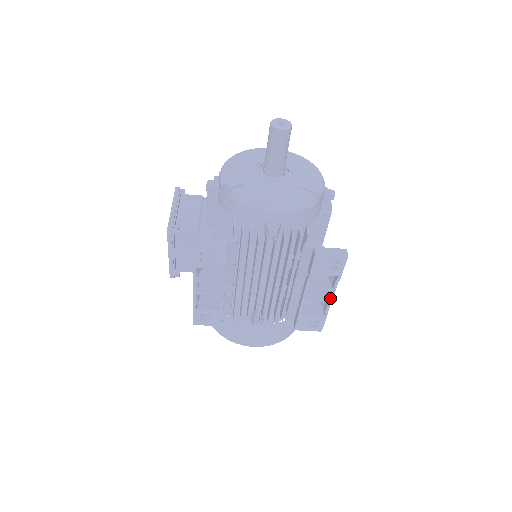
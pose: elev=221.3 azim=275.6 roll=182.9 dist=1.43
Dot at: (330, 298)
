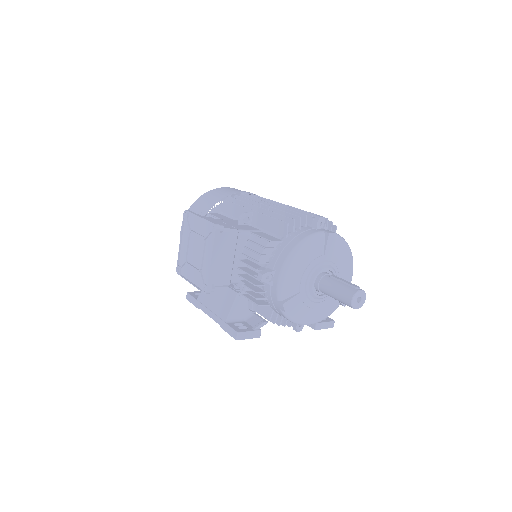
Dot at: occluded
